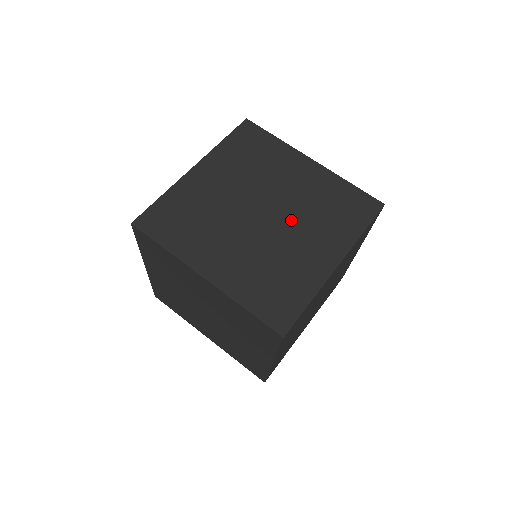
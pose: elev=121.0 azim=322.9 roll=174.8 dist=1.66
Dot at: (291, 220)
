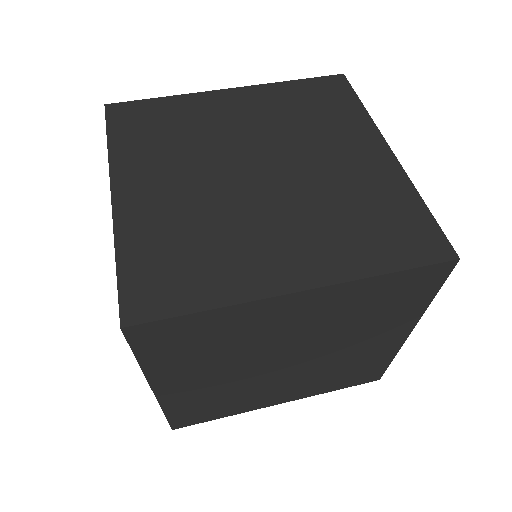
Dot at: (288, 198)
